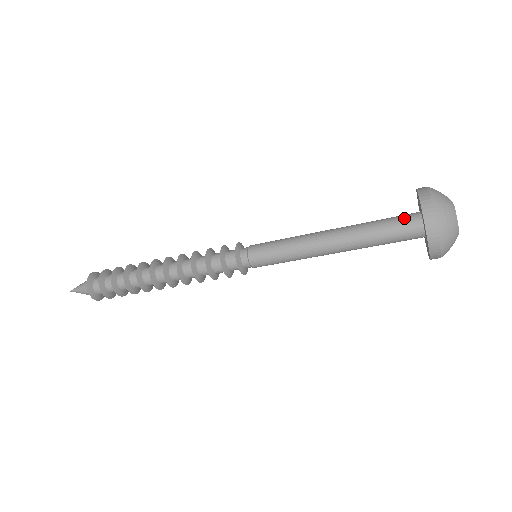
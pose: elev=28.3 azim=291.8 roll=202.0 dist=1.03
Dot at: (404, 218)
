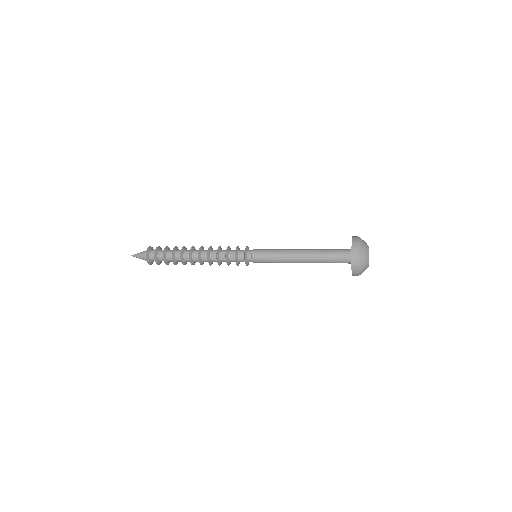
Dot at: (342, 257)
